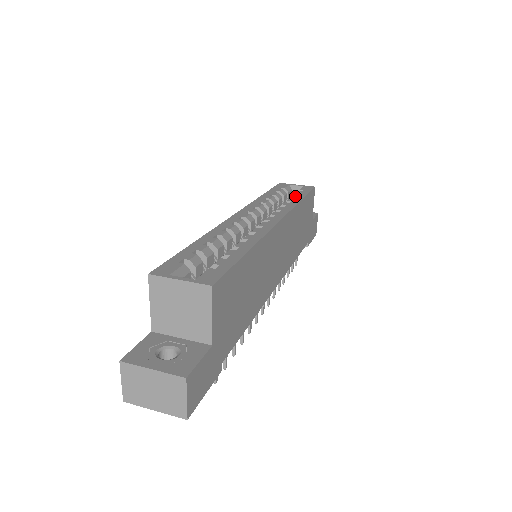
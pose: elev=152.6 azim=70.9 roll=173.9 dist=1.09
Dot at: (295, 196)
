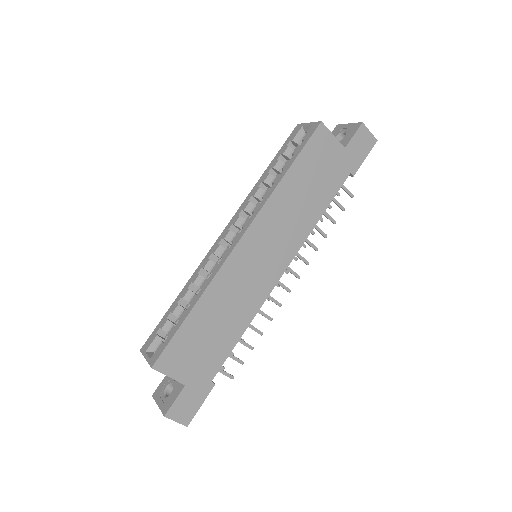
Dot at: (285, 166)
